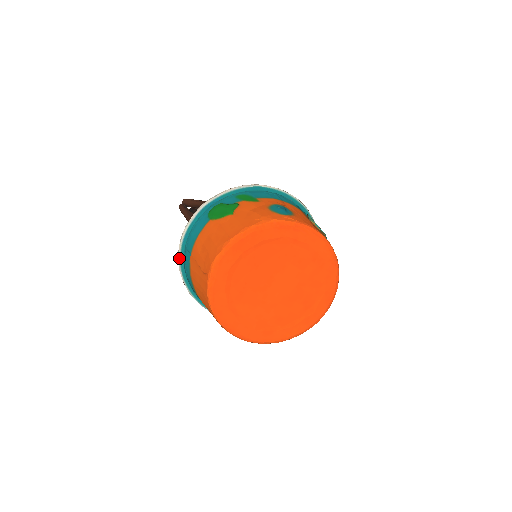
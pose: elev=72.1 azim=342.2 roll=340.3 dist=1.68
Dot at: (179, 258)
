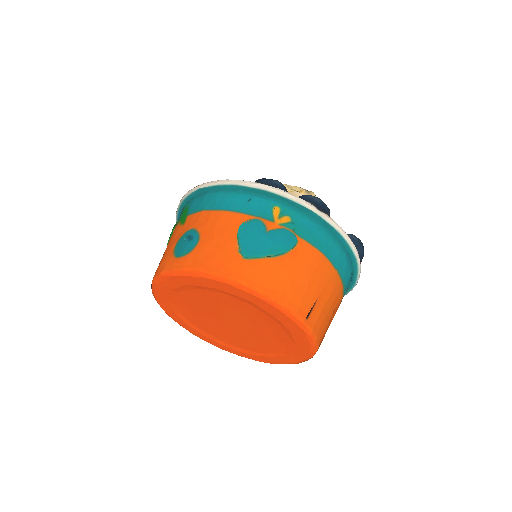
Dot at: occluded
